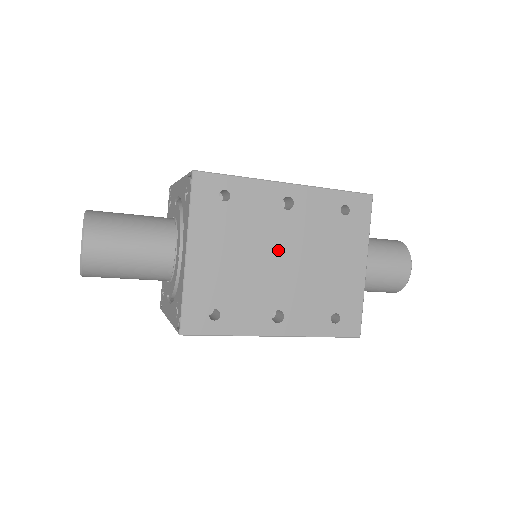
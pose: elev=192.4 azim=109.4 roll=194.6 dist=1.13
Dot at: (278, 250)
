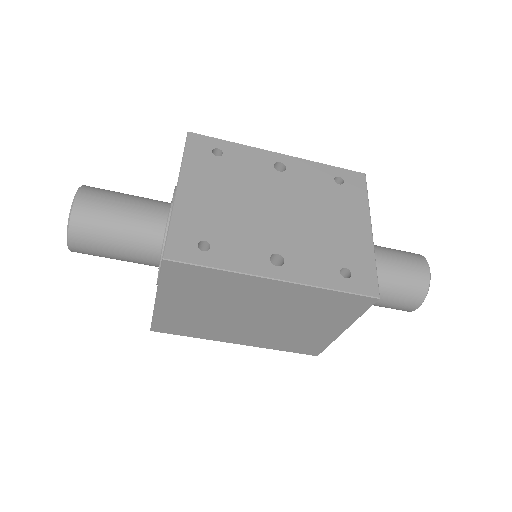
Dot at: (273, 201)
